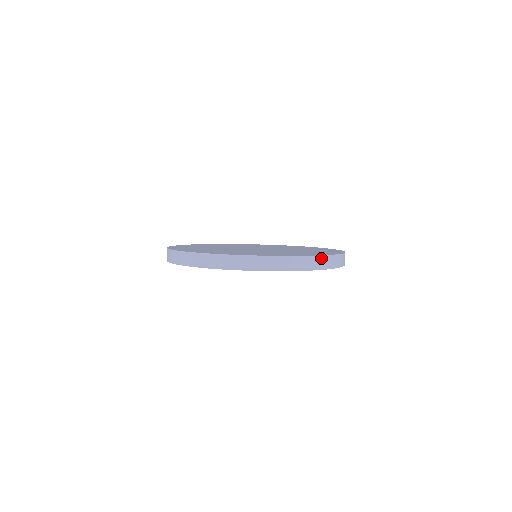
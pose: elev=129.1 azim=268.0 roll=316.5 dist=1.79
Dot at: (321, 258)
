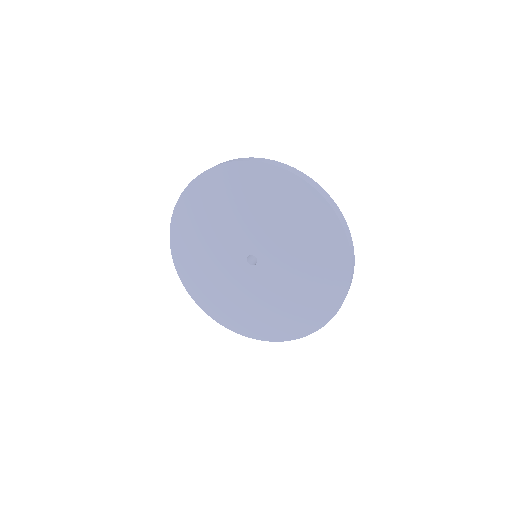
Dot at: (329, 197)
